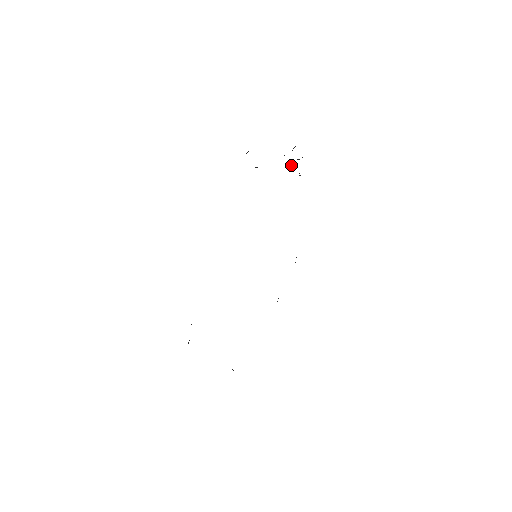
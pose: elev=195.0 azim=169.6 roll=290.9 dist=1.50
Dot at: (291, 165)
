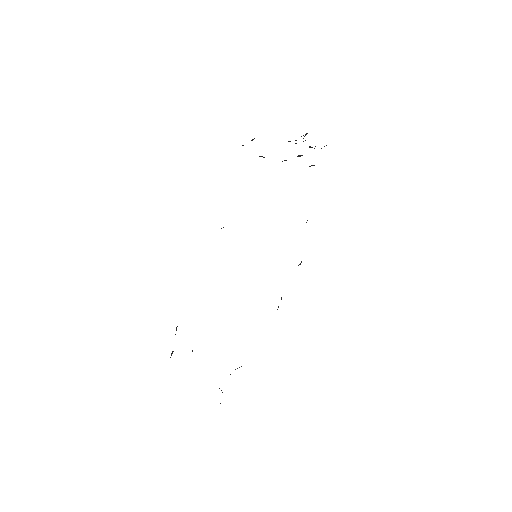
Dot at: occluded
